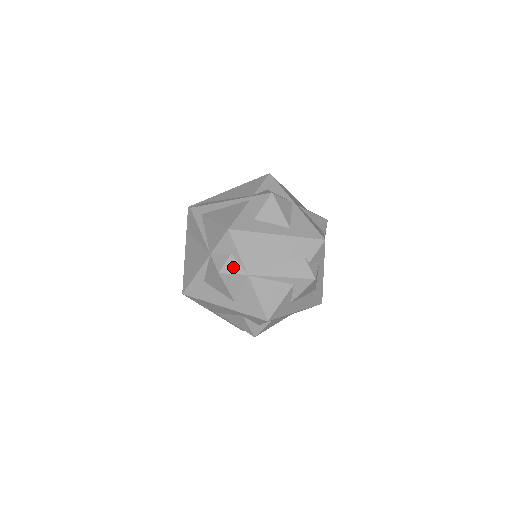
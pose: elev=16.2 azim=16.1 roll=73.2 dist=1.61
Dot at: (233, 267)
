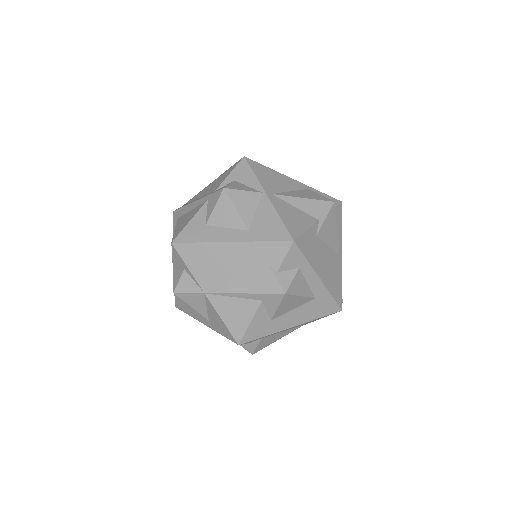
Dot at: (187, 285)
